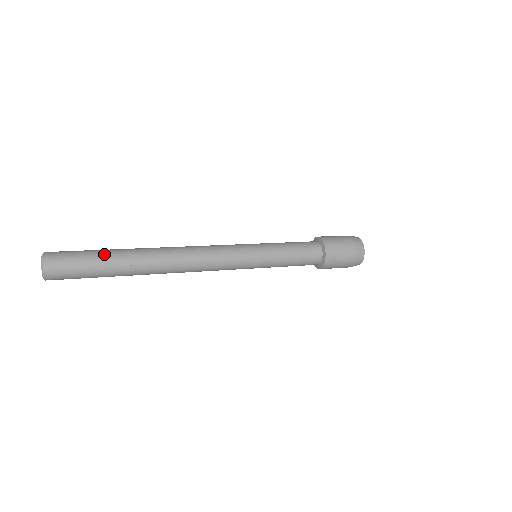
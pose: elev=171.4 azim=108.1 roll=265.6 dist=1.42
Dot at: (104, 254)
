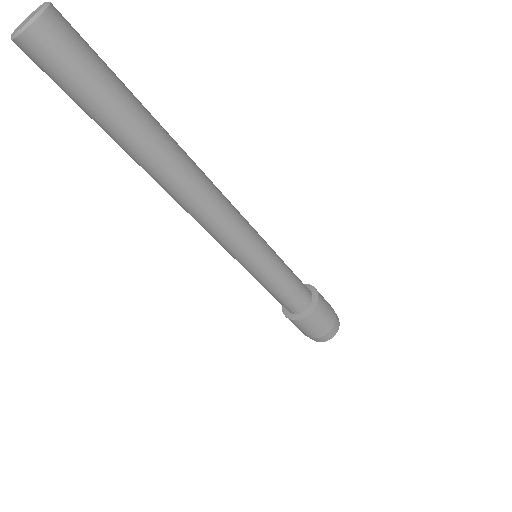
Dot at: occluded
